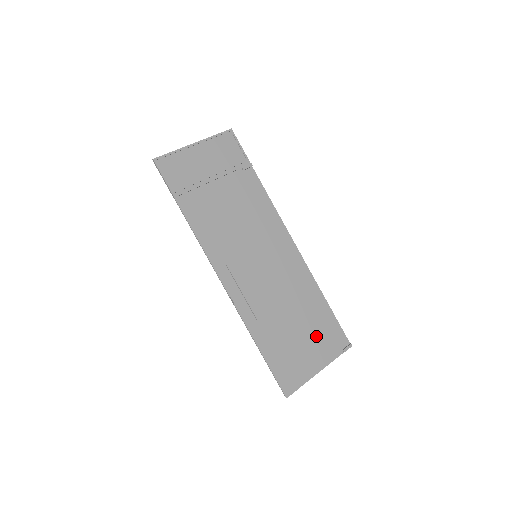
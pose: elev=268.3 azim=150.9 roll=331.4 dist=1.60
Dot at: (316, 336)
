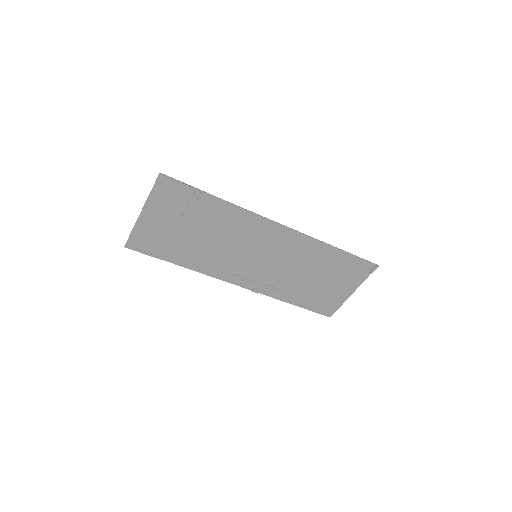
Dot at: (340, 276)
